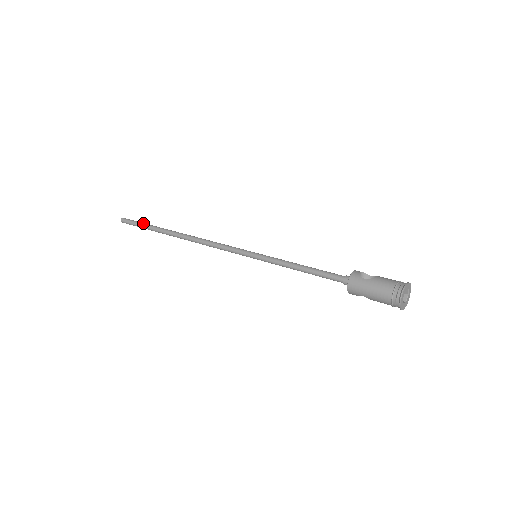
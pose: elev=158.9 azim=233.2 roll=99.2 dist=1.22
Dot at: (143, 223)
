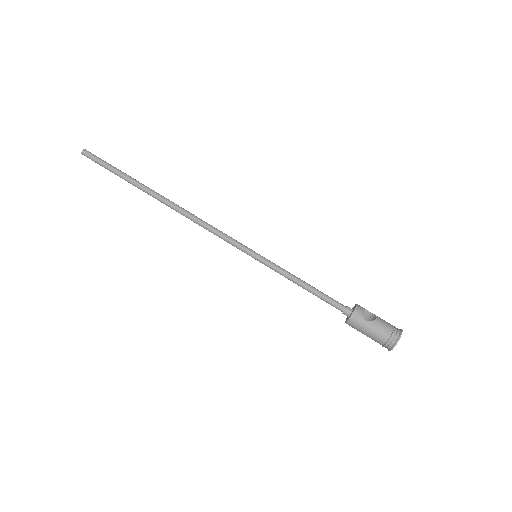
Dot at: (114, 168)
